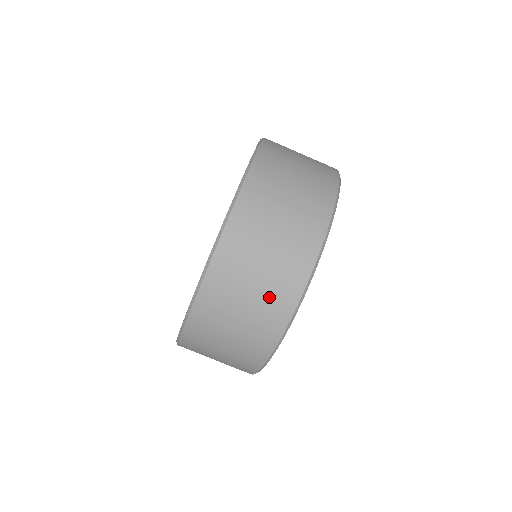
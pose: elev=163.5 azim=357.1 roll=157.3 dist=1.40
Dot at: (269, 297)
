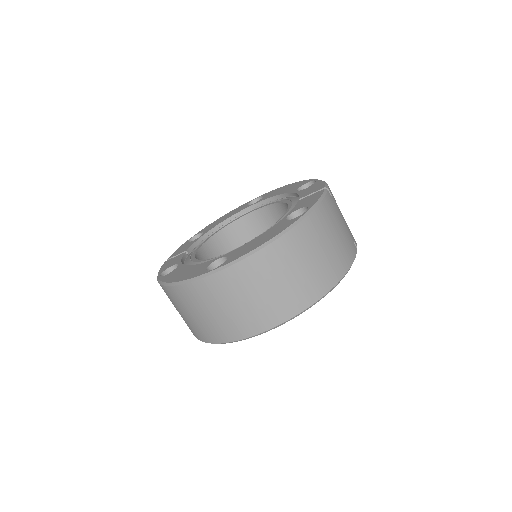
Dot at: (202, 326)
